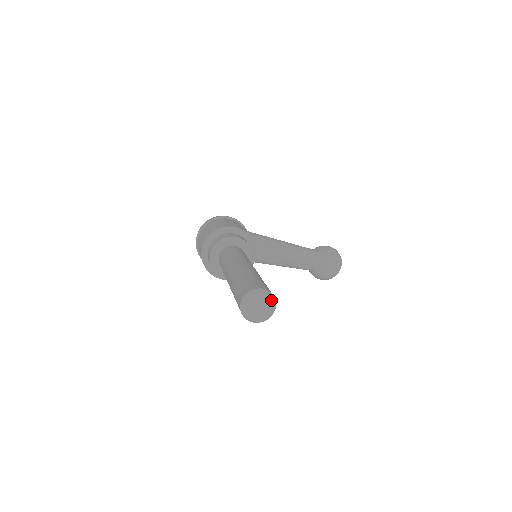
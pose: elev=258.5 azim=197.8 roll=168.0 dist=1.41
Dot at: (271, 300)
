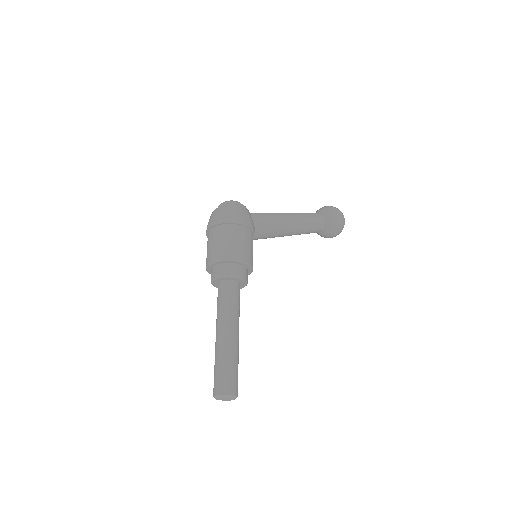
Dot at: (234, 399)
